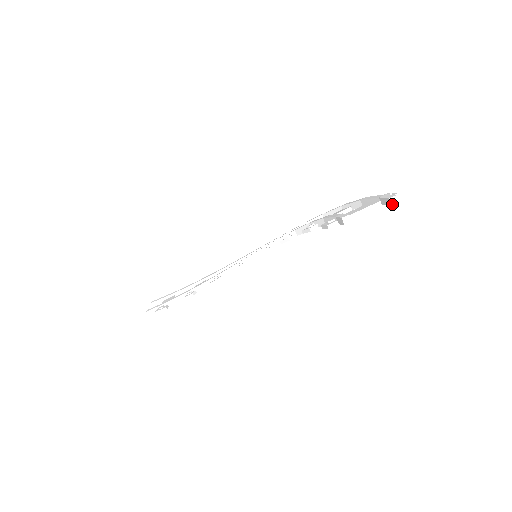
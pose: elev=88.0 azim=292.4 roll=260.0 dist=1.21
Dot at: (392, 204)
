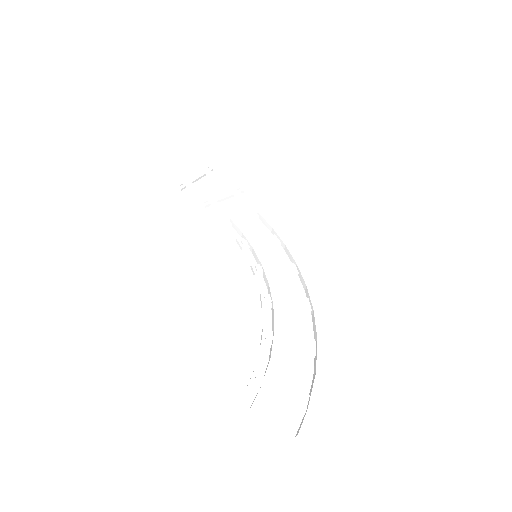
Dot at: (297, 438)
